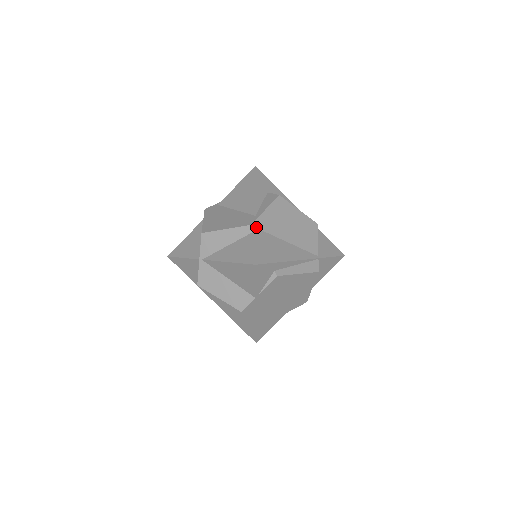
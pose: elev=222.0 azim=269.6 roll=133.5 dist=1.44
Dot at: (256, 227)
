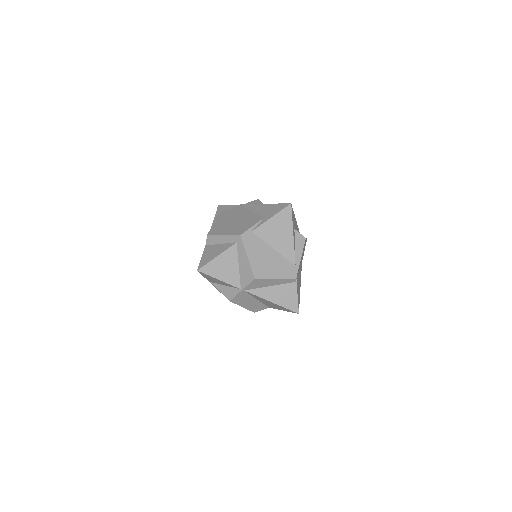
Dot at: occluded
